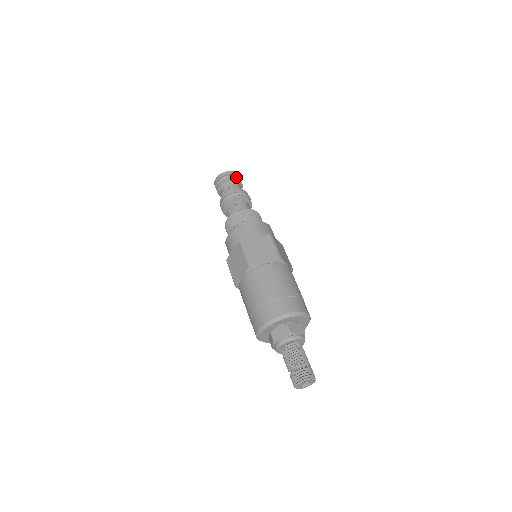
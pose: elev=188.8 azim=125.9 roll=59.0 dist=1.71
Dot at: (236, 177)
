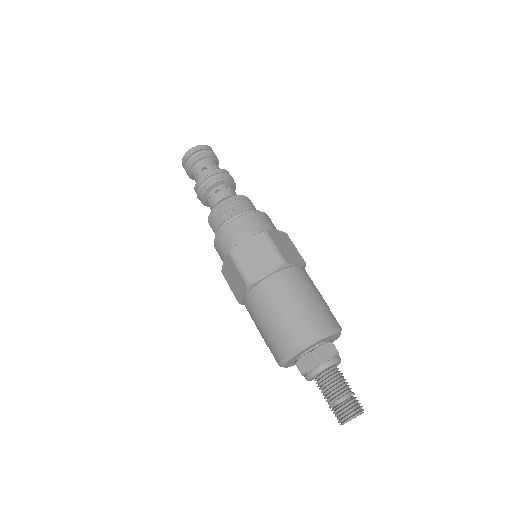
Dot at: occluded
